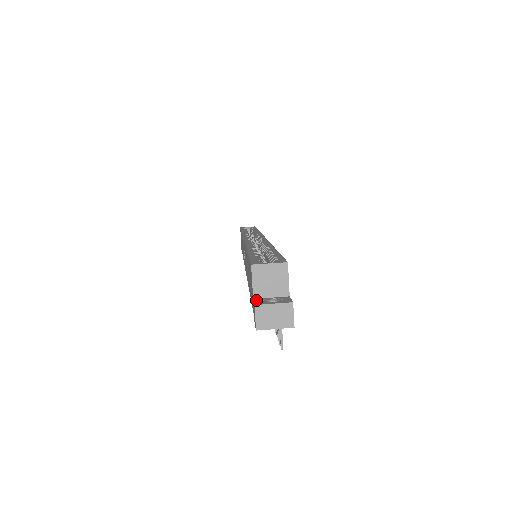
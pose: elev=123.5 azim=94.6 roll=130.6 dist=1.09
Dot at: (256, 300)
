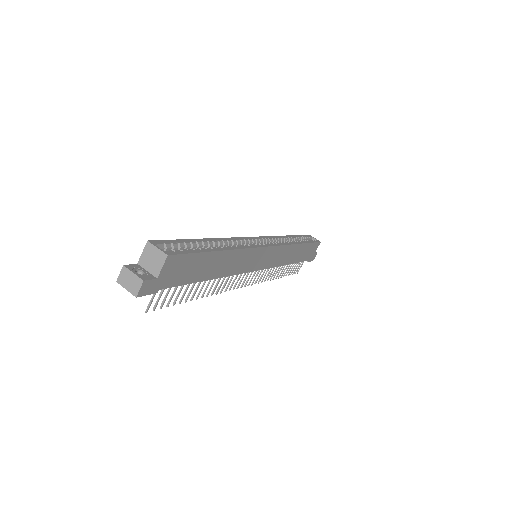
Dot at: (135, 265)
